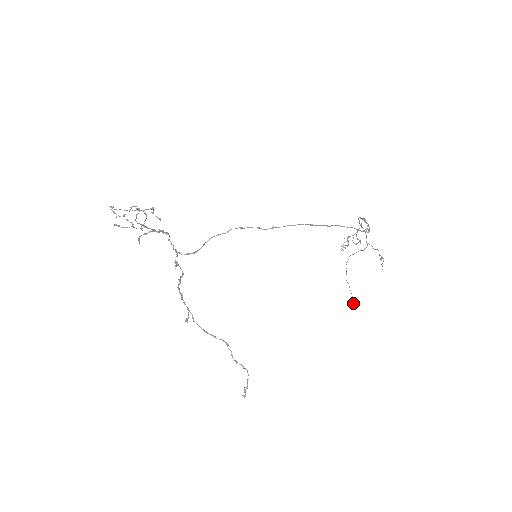
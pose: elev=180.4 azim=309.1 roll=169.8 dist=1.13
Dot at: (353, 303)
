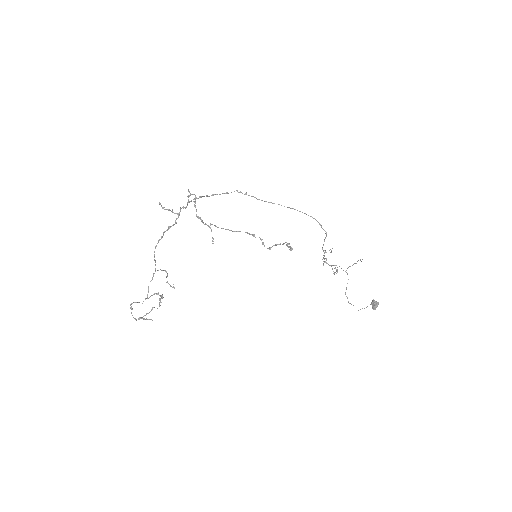
Dot at: (373, 302)
